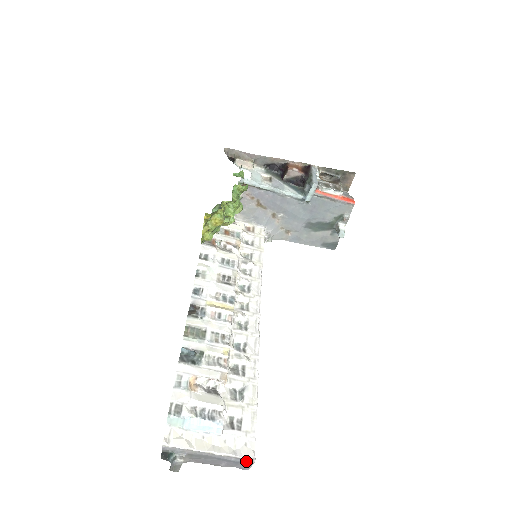
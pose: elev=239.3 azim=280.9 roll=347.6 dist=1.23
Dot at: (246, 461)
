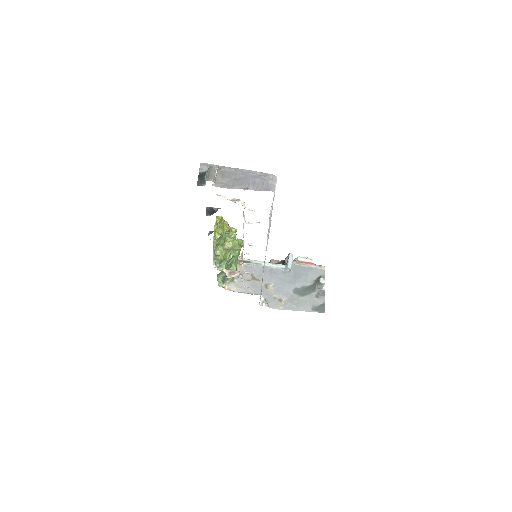
Dot at: (269, 175)
